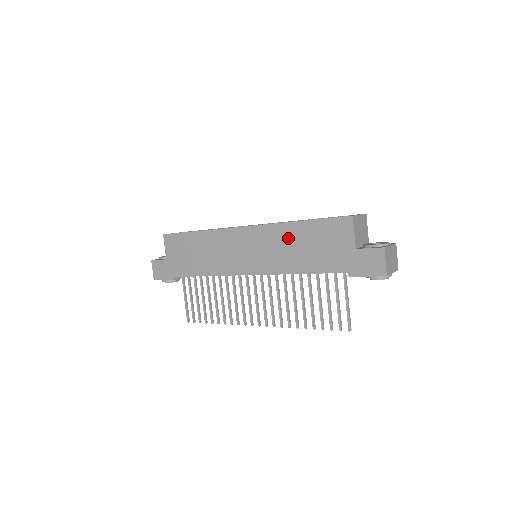
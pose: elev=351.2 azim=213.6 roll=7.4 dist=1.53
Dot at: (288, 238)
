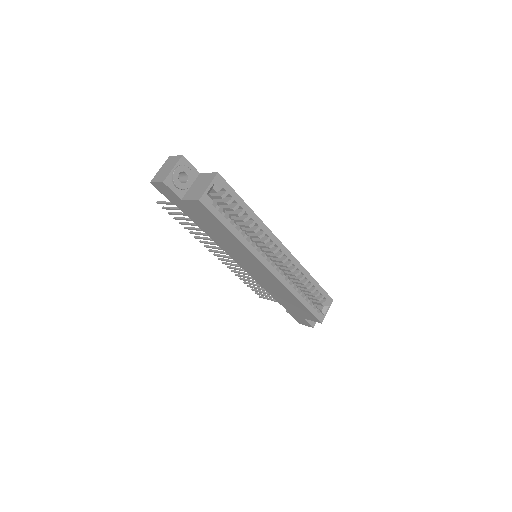
Dot at: (284, 293)
